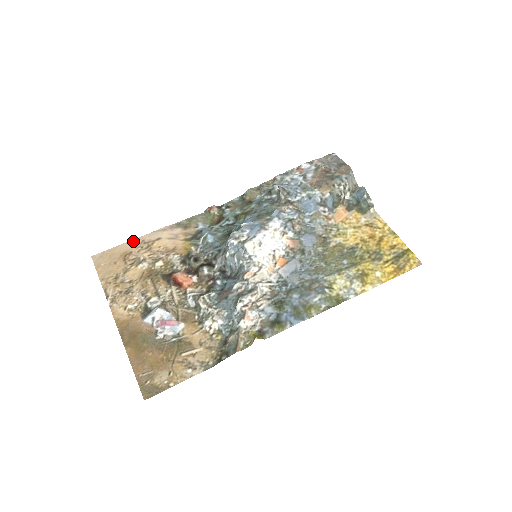
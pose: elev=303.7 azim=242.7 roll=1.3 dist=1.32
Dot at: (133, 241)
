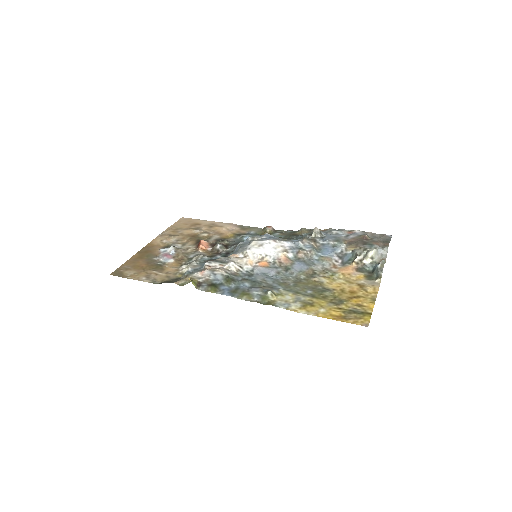
Dot at: (209, 221)
